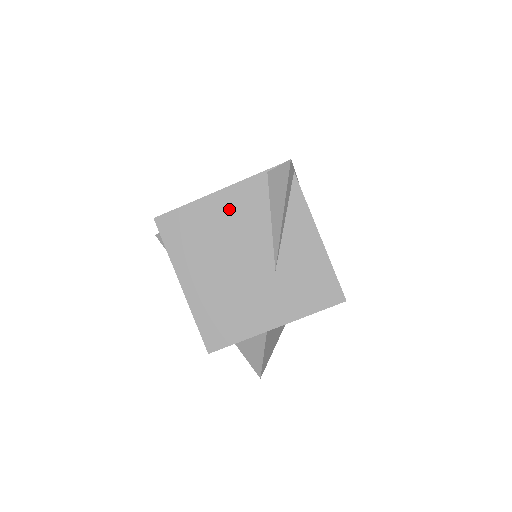
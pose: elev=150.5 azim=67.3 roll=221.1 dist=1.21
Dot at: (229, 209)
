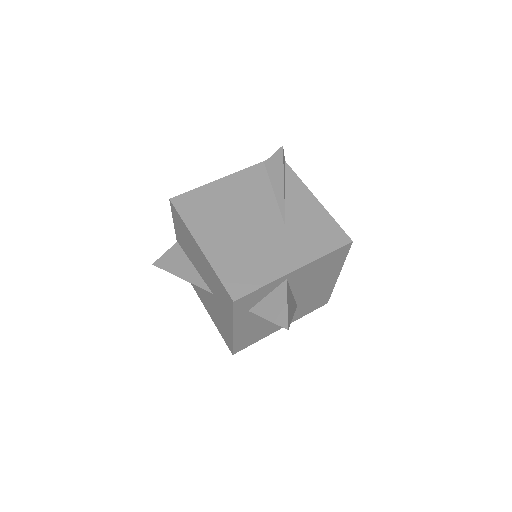
Dot at: (236, 187)
